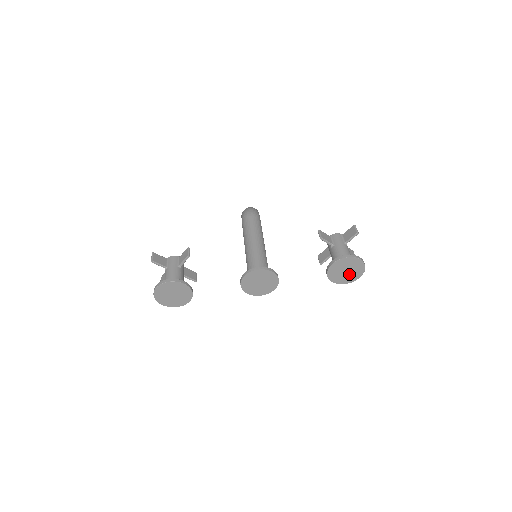
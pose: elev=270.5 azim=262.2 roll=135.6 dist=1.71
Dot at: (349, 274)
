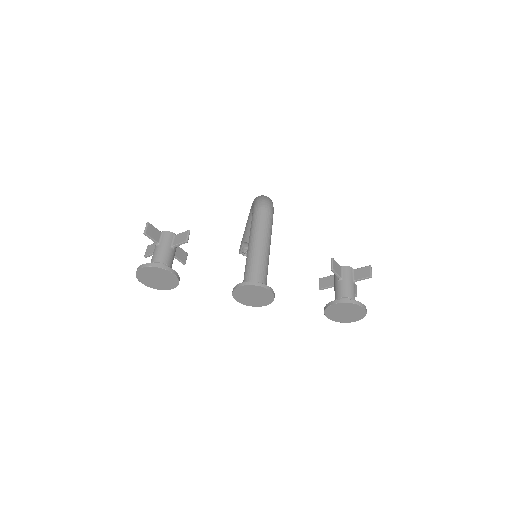
Dot at: (346, 316)
